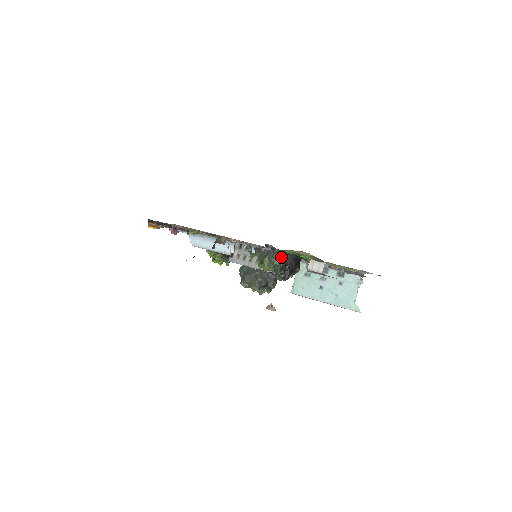
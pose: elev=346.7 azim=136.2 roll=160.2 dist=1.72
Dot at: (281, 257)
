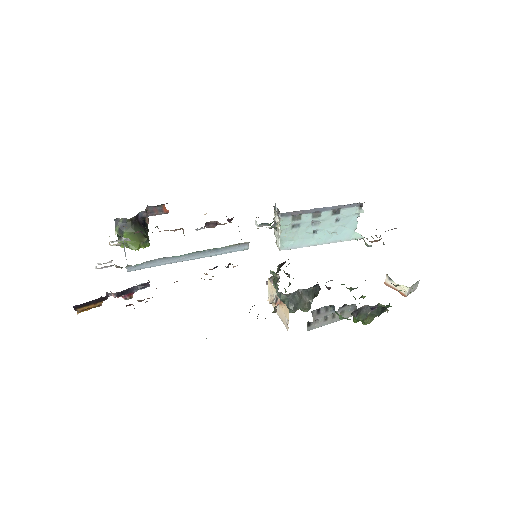
Dot at: (386, 307)
